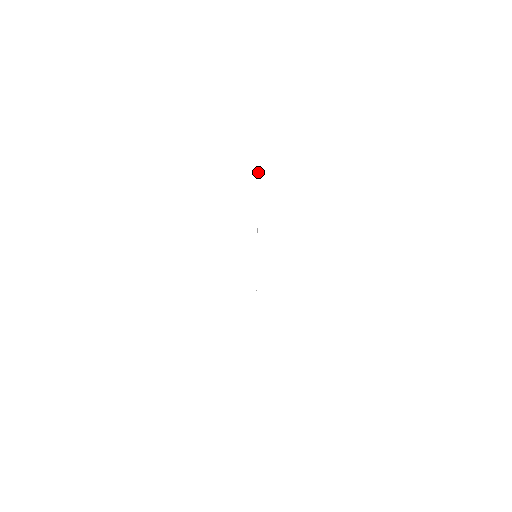
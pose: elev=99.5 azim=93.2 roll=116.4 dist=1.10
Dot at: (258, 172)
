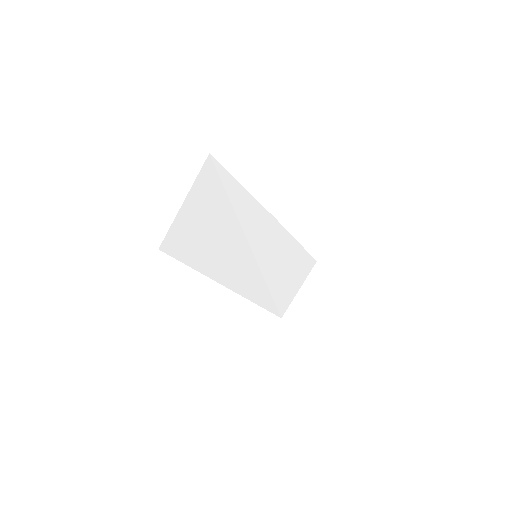
Dot at: (301, 245)
